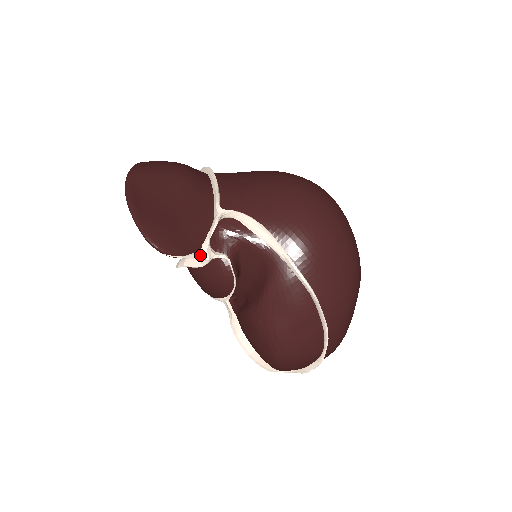
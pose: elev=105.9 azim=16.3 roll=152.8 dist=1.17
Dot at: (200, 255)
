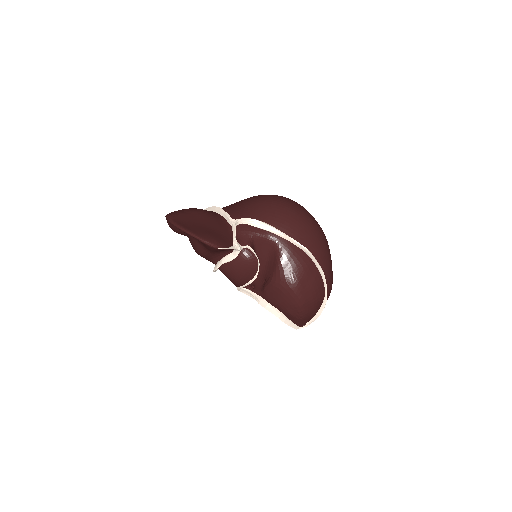
Dot at: (235, 247)
